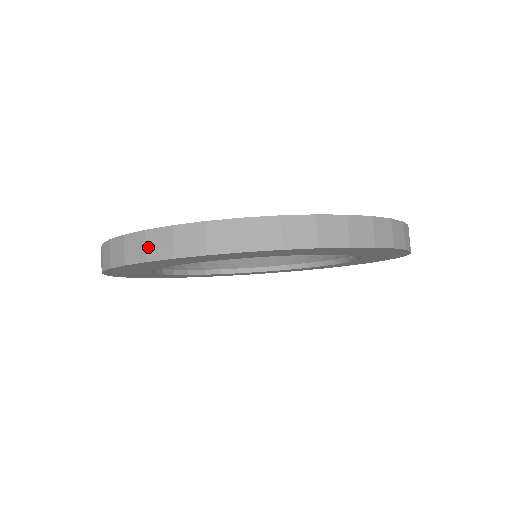
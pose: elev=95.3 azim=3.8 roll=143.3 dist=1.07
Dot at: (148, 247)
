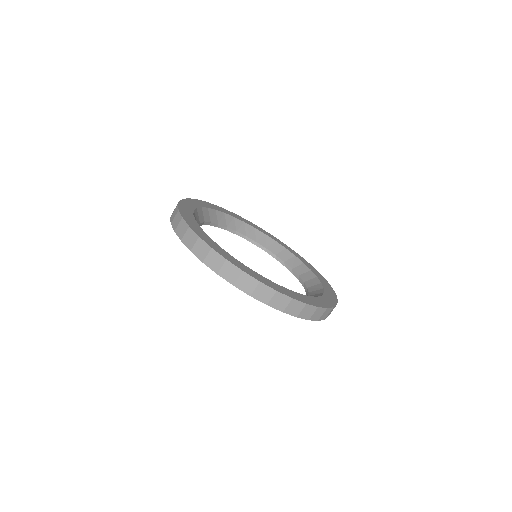
Dot at: (256, 291)
